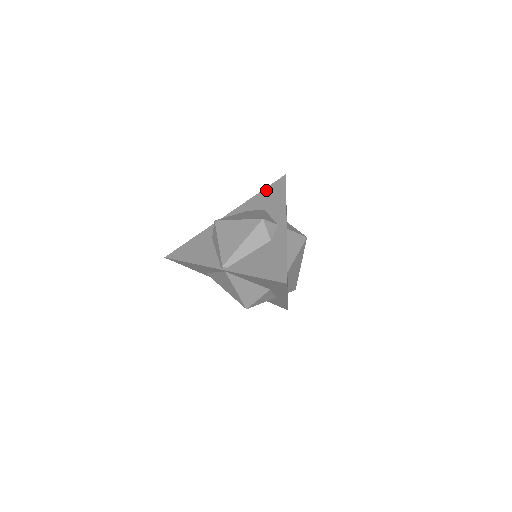
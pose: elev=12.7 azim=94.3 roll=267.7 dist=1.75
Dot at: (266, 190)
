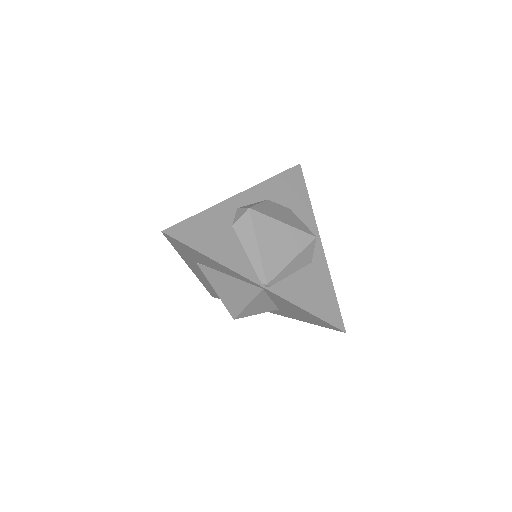
Dot at: (284, 177)
